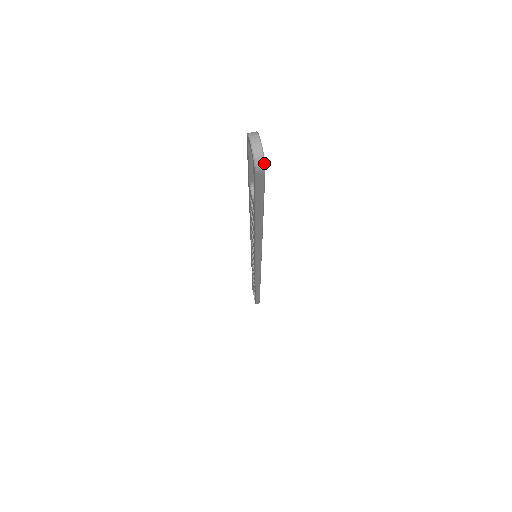
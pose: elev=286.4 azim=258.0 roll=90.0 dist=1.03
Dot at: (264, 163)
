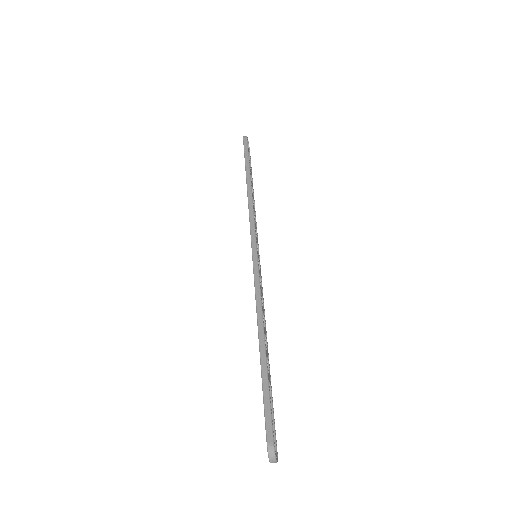
Dot at: (277, 458)
